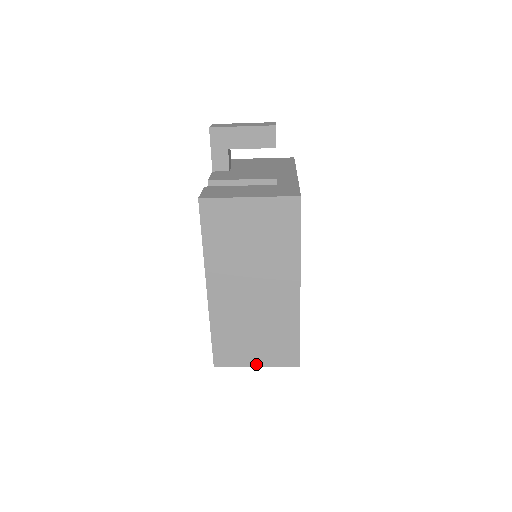
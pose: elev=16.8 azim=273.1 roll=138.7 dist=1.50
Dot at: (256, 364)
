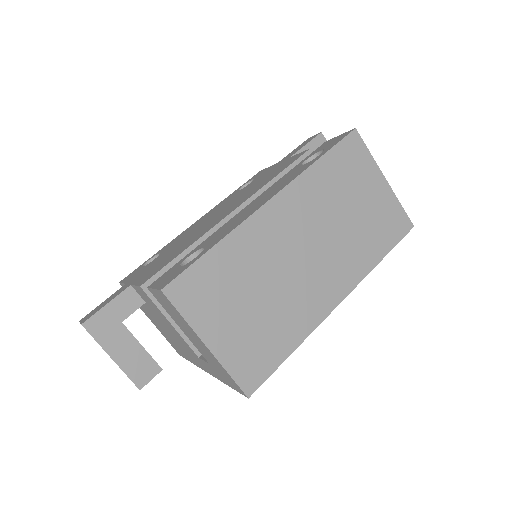
Dot at: (210, 342)
